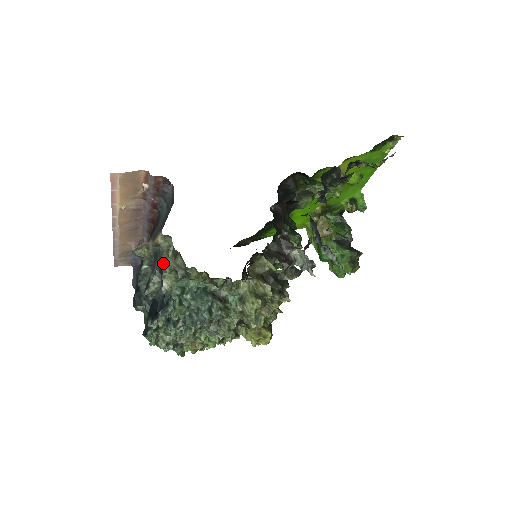
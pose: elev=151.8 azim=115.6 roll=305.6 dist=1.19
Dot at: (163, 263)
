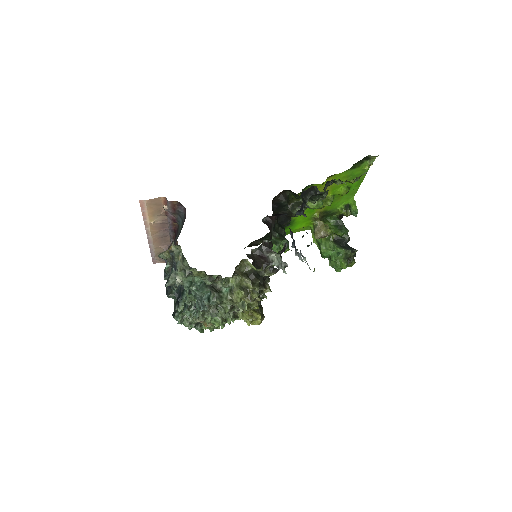
Dot at: (176, 264)
